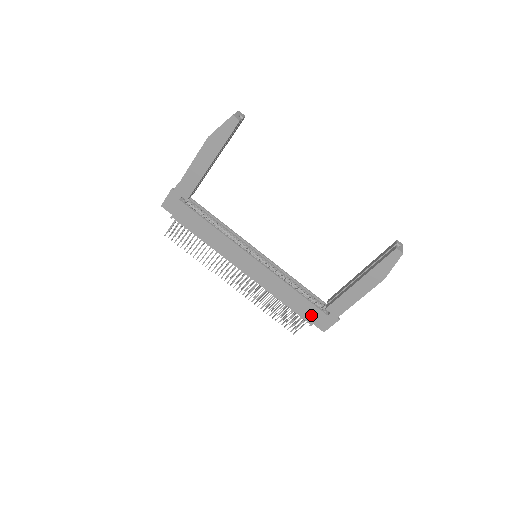
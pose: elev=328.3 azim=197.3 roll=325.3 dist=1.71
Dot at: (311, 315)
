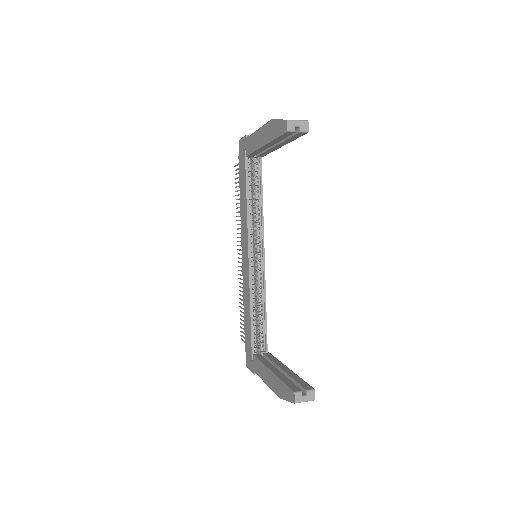
Dot at: (248, 344)
